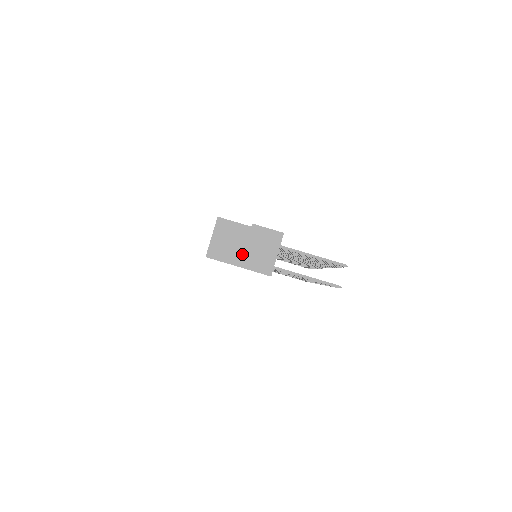
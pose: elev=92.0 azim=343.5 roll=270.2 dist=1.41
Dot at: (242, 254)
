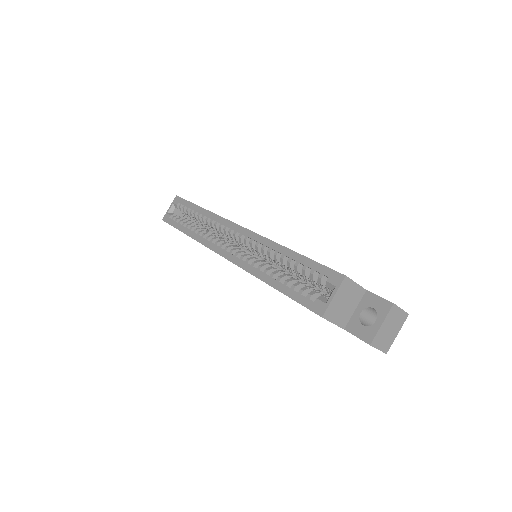
Dot at: (350, 316)
